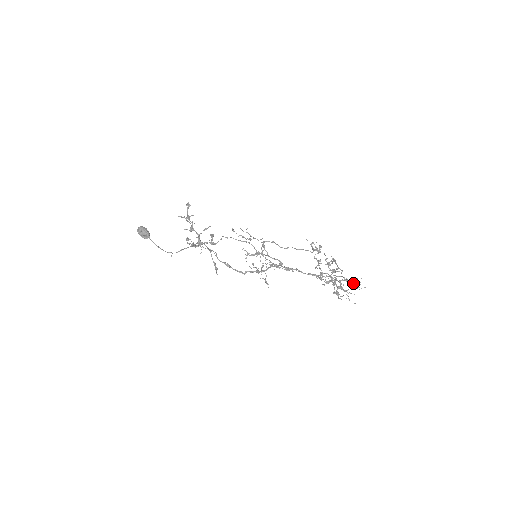
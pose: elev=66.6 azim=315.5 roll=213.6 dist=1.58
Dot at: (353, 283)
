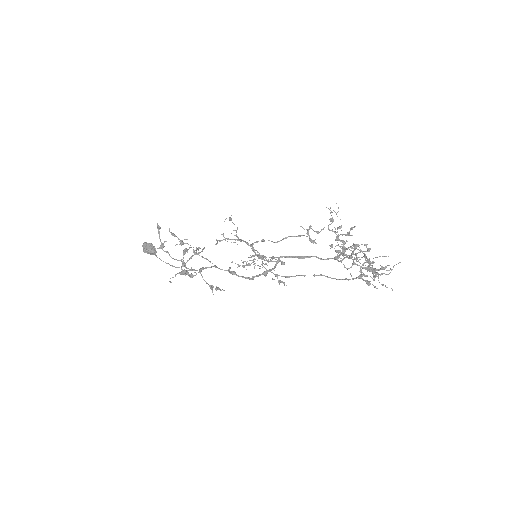
Dot at: (368, 282)
